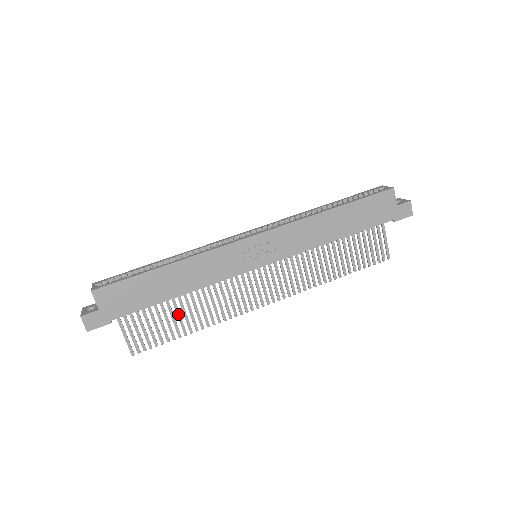
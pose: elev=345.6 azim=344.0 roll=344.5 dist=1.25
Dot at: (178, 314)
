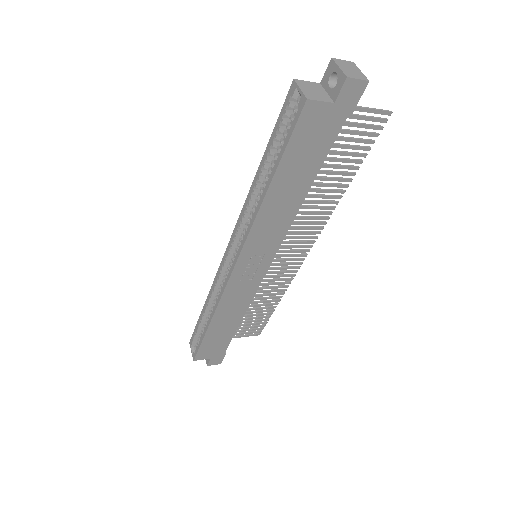
Dot at: (255, 309)
